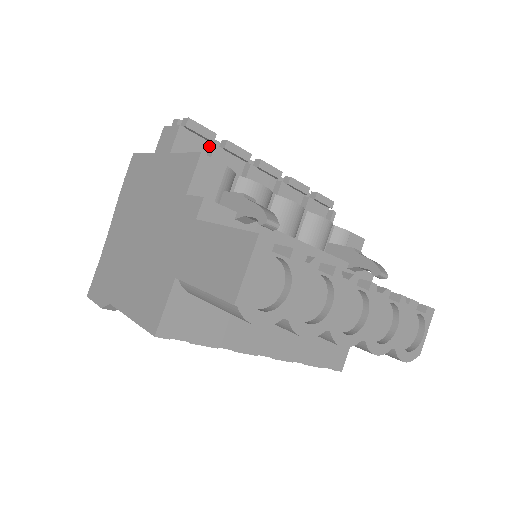
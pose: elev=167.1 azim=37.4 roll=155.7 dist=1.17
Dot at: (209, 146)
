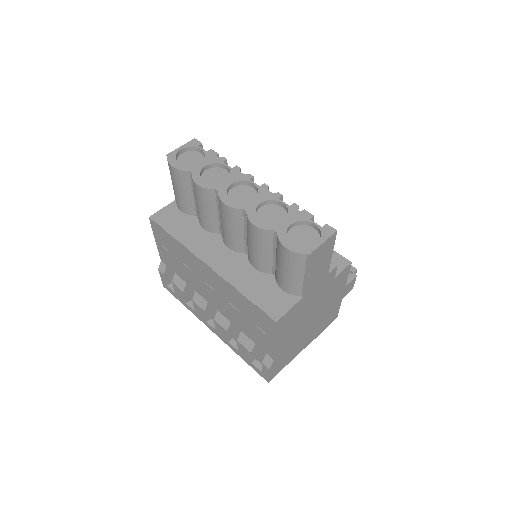
Dot at: occluded
